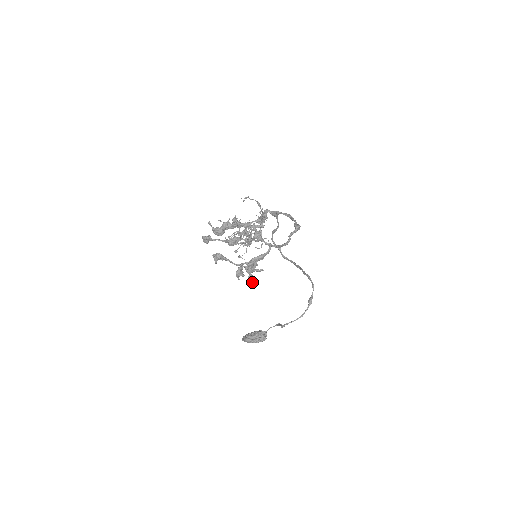
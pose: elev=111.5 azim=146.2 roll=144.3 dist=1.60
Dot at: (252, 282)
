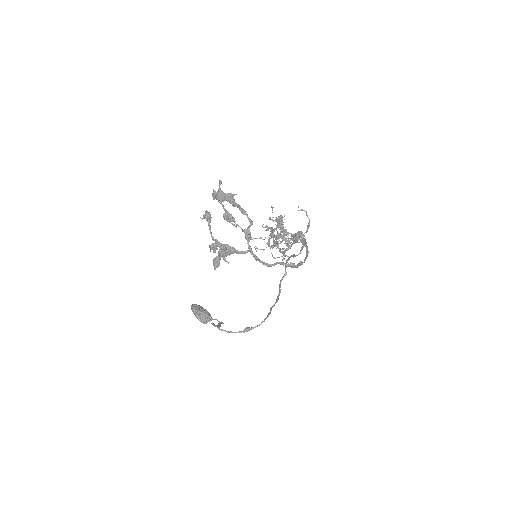
Dot at: (215, 263)
